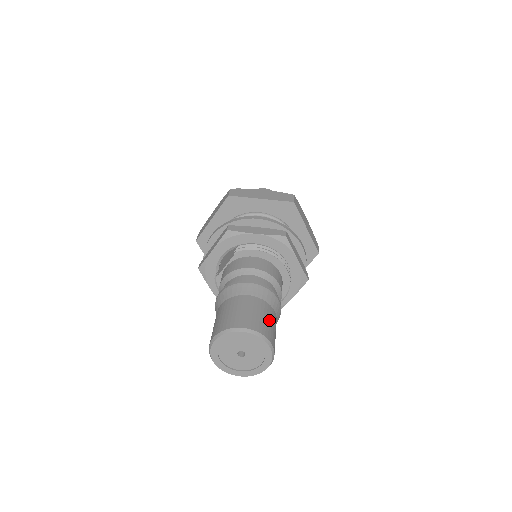
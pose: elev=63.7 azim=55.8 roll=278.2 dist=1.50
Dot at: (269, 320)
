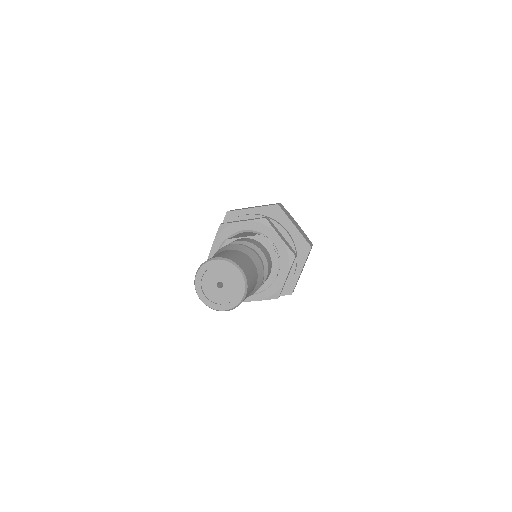
Dot at: (253, 284)
